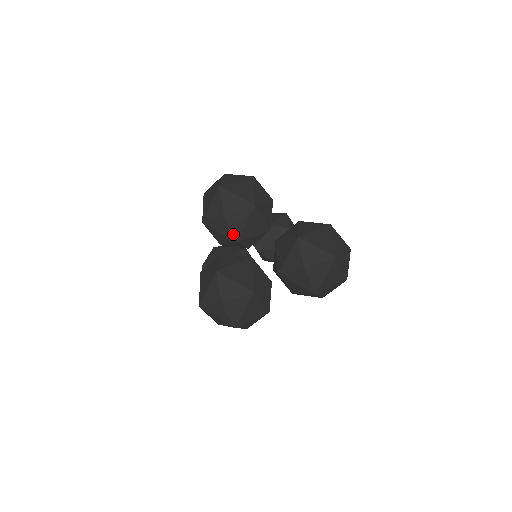
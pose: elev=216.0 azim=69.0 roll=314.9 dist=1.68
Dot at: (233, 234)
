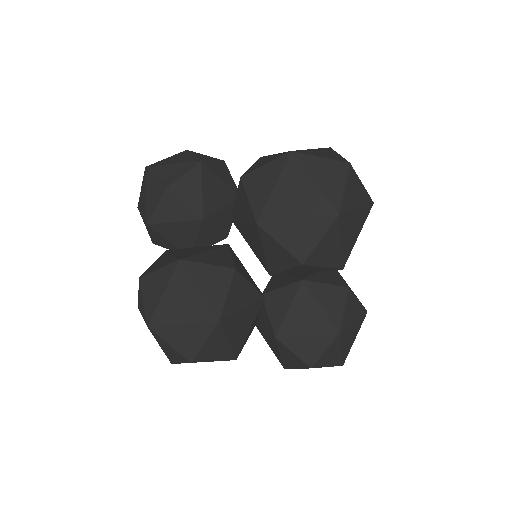
Dot at: (279, 272)
